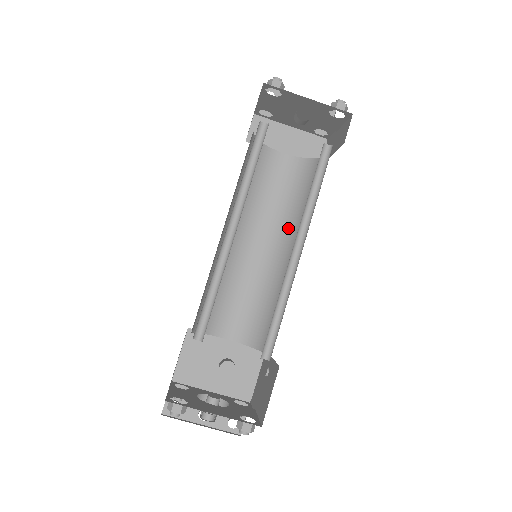
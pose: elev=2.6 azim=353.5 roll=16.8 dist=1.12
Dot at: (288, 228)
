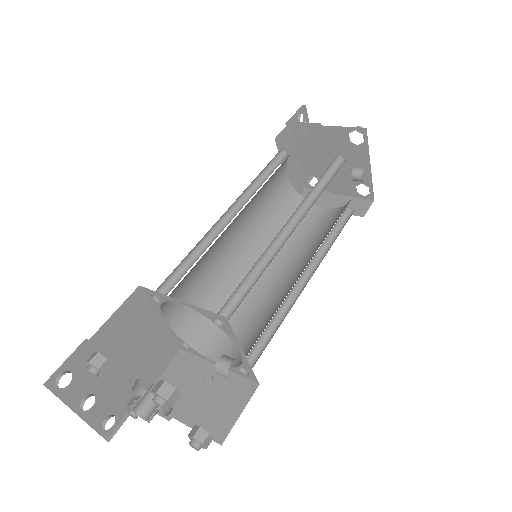
Dot at: (264, 242)
